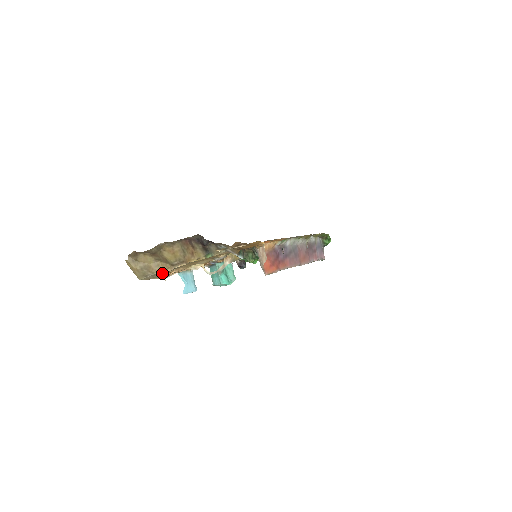
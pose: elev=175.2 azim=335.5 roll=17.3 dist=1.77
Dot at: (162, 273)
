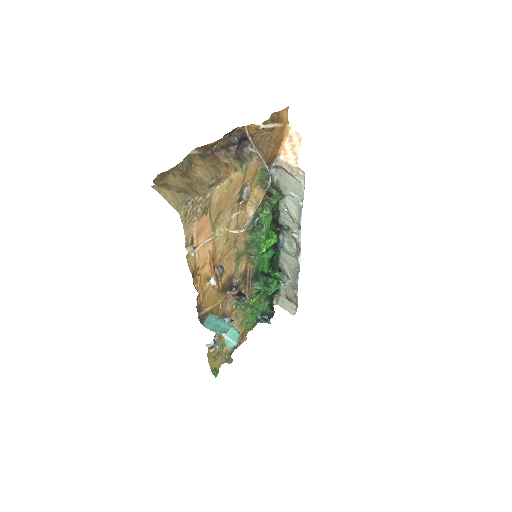
Dot at: (202, 201)
